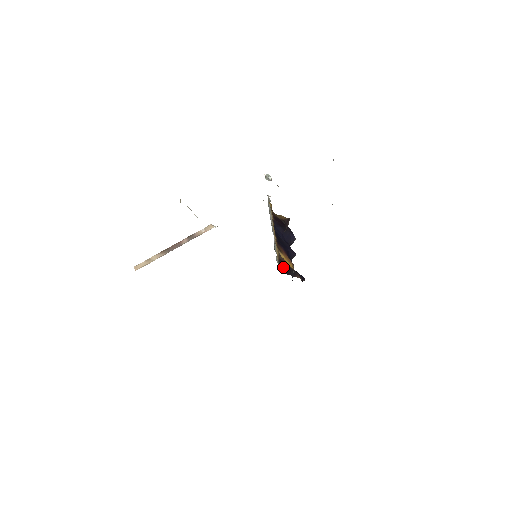
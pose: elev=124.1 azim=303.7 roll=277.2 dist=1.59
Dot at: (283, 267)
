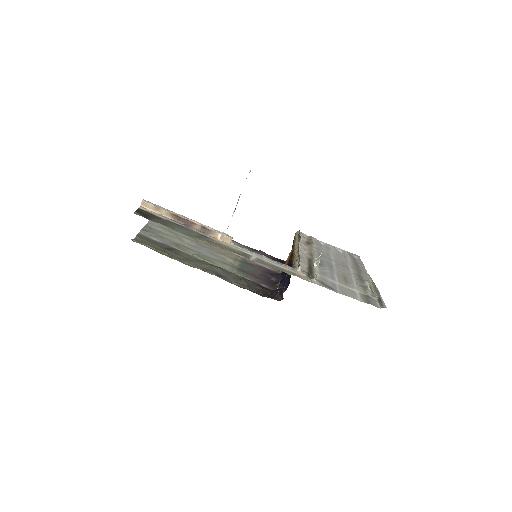
Dot at: occluded
